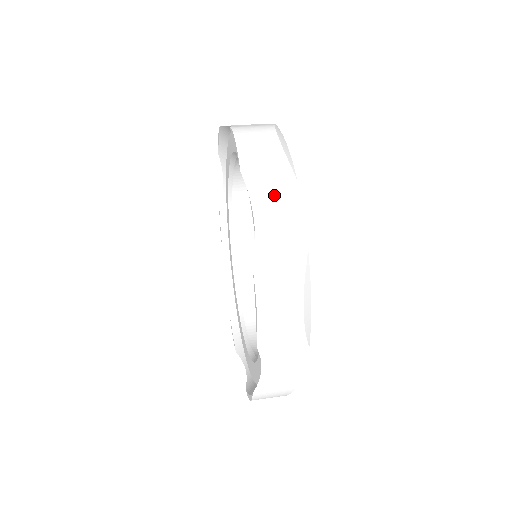
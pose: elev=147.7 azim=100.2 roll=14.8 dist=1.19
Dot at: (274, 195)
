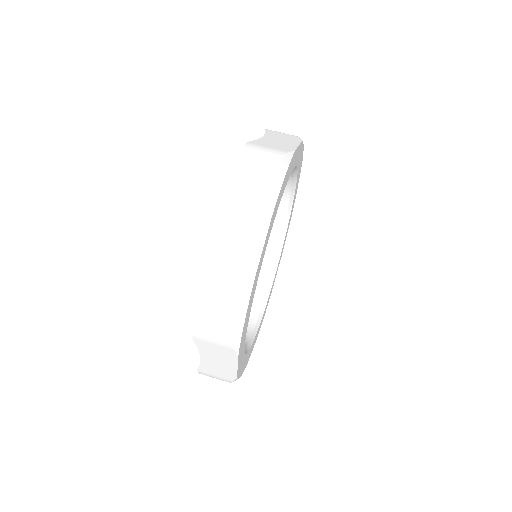
Dot at: (246, 221)
